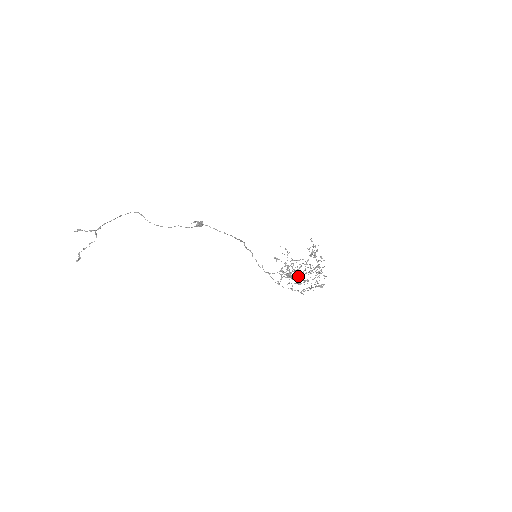
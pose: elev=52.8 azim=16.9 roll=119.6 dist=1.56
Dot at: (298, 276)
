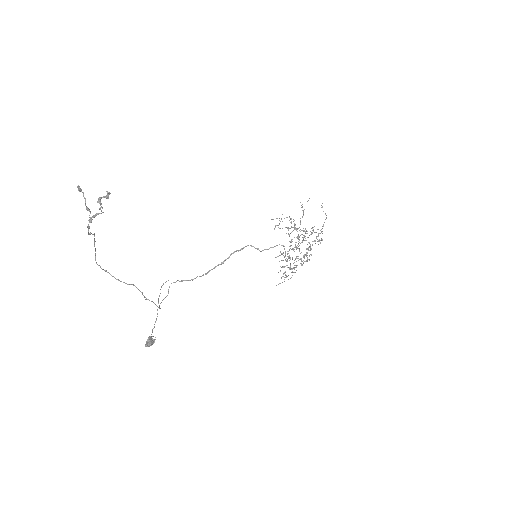
Dot at: (302, 240)
